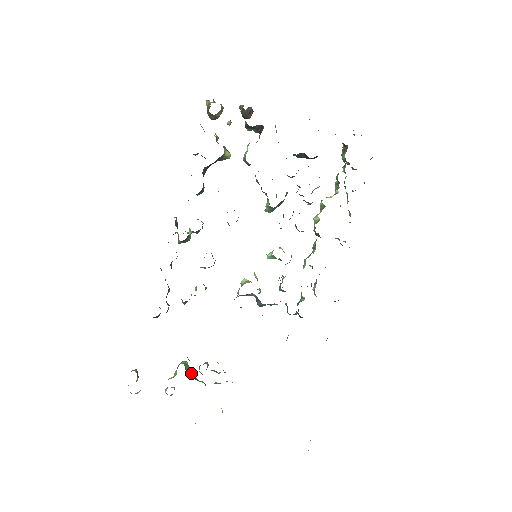
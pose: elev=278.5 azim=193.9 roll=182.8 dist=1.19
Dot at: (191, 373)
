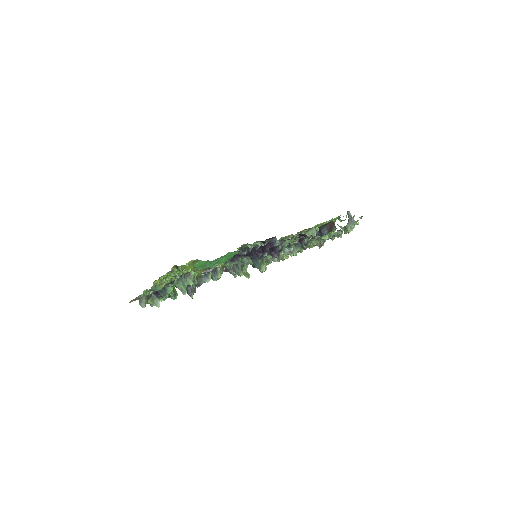
Dot at: occluded
